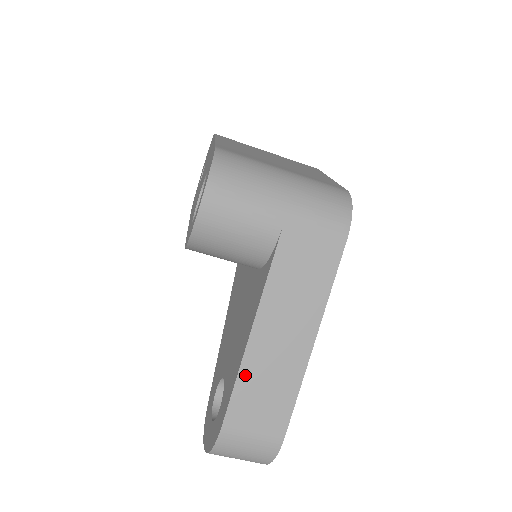
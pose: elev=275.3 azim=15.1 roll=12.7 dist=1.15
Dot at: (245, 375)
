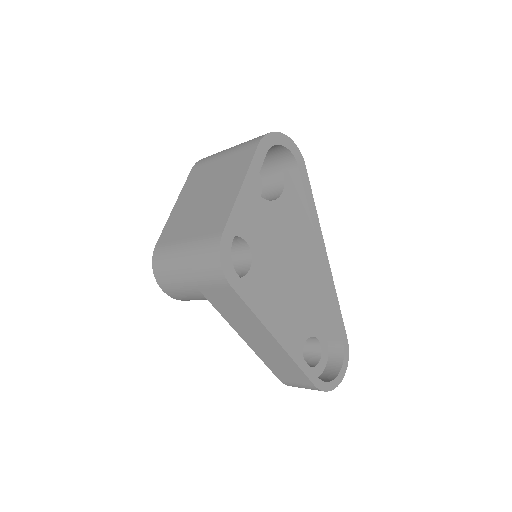
Dot at: (265, 360)
